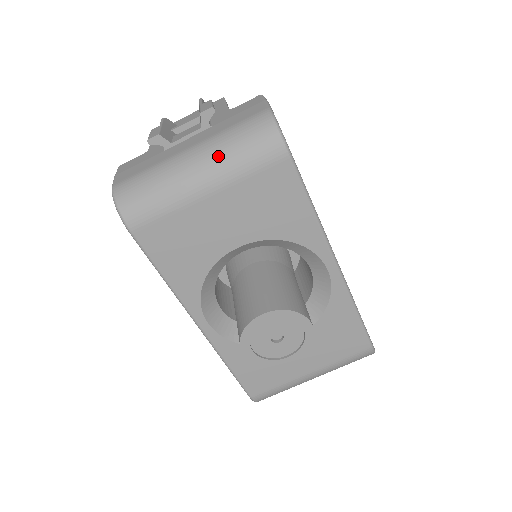
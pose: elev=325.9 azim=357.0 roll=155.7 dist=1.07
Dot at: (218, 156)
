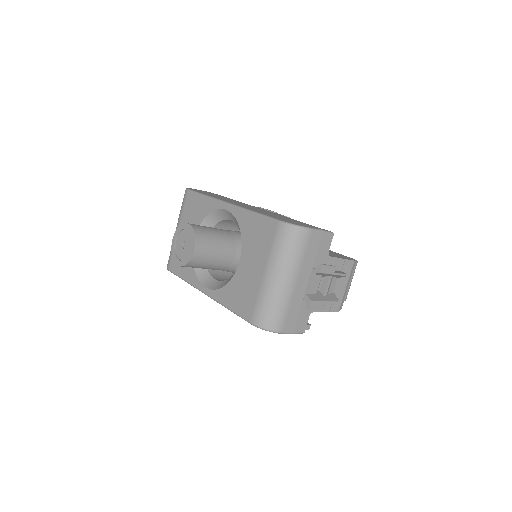
Dot at: occluded
